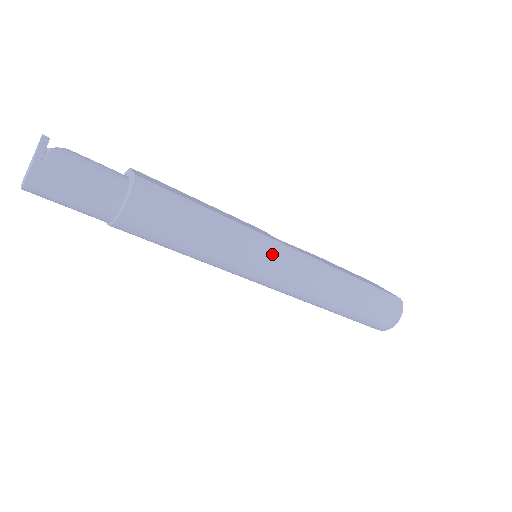
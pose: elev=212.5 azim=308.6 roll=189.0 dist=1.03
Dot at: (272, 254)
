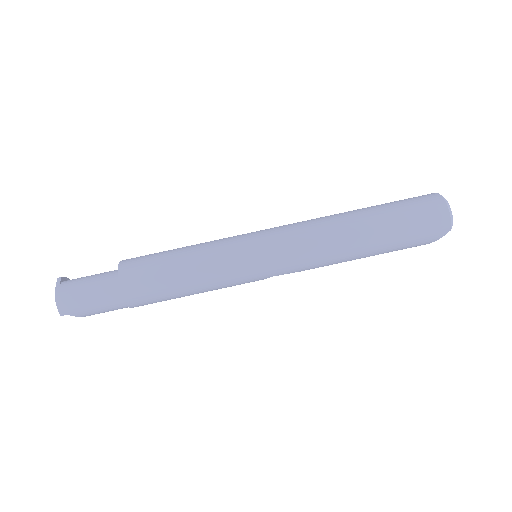
Dot at: occluded
